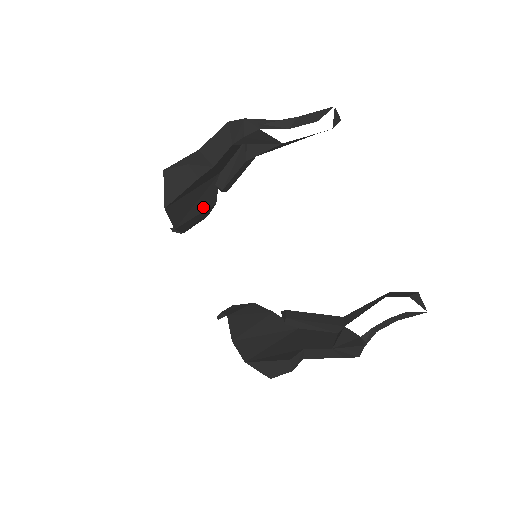
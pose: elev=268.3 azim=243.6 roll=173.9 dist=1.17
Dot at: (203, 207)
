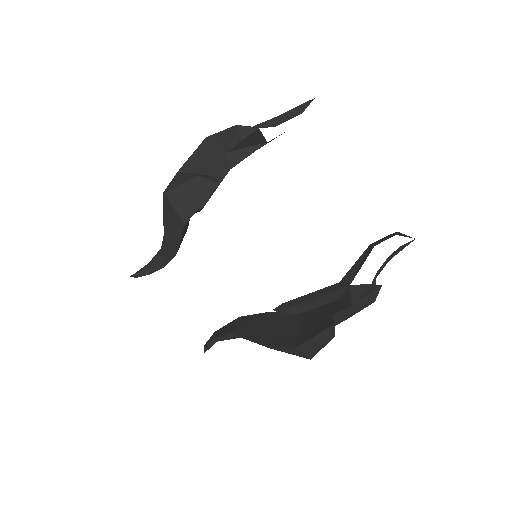
Dot at: (185, 231)
